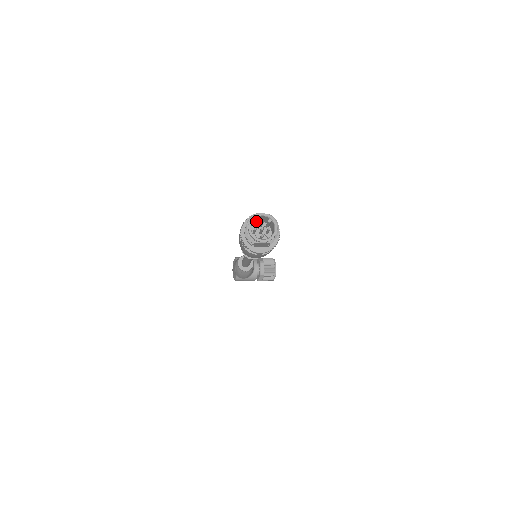
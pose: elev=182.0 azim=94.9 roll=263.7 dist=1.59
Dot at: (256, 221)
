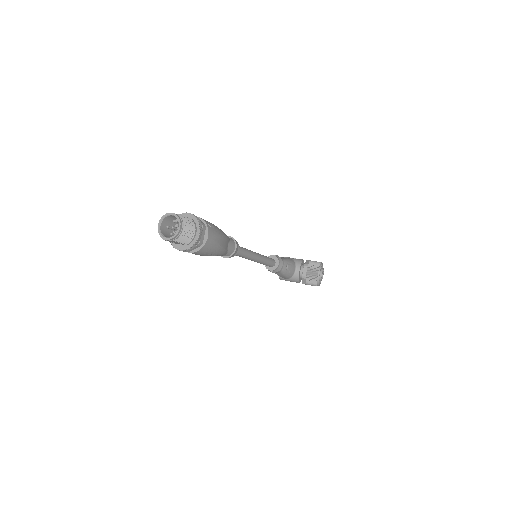
Dot at: occluded
